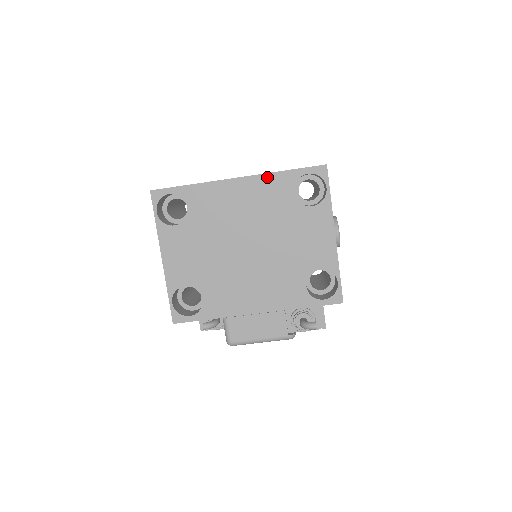
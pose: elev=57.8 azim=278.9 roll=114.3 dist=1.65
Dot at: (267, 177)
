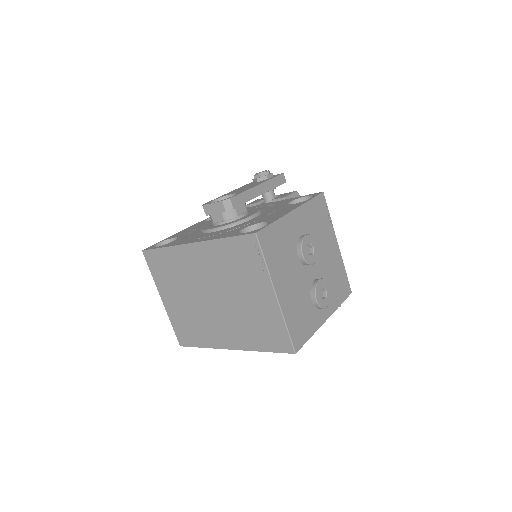
Dot at: (253, 349)
